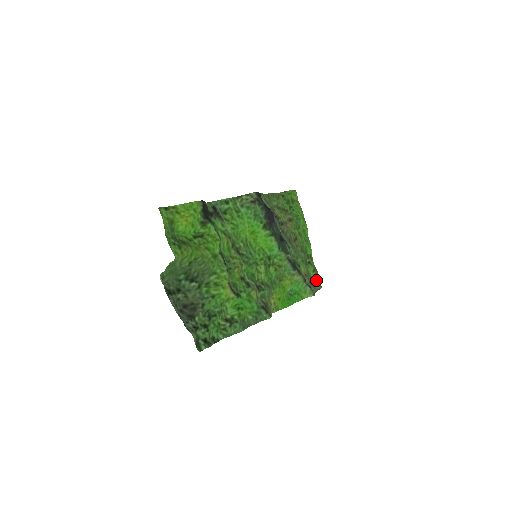
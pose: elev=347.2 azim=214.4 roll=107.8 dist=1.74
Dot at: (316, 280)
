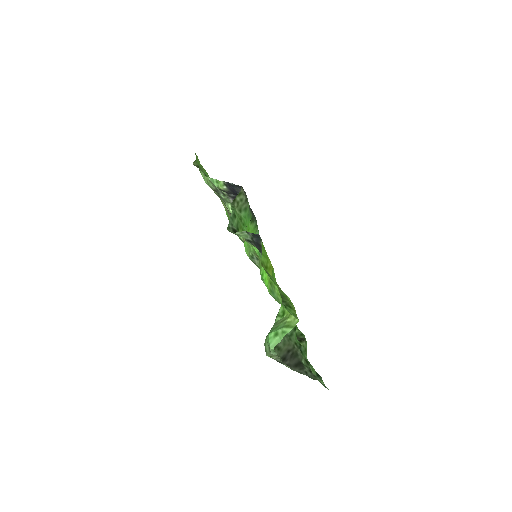
Dot at: occluded
